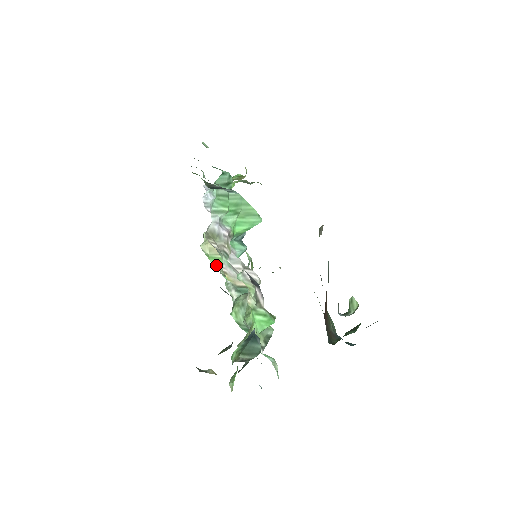
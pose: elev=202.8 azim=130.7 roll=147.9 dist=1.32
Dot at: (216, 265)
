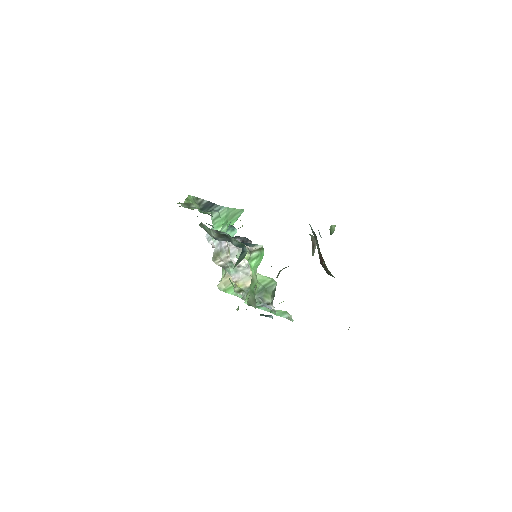
Dot at: (232, 293)
